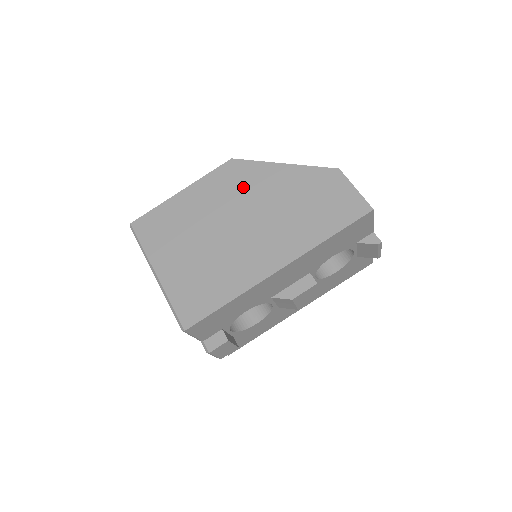
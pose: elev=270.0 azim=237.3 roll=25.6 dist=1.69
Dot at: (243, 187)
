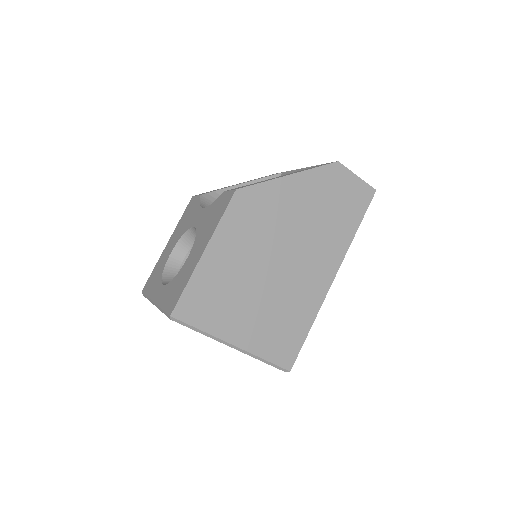
Dot at: (266, 217)
